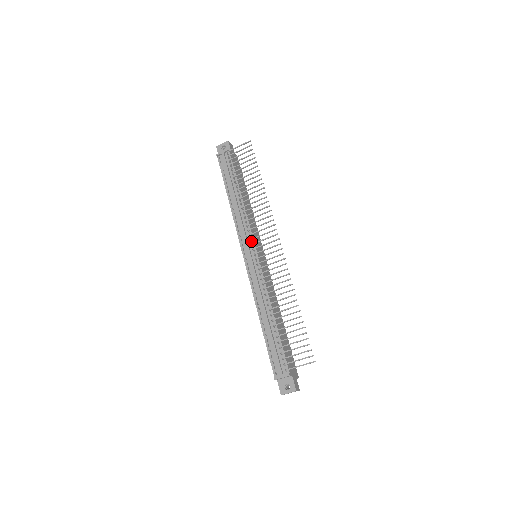
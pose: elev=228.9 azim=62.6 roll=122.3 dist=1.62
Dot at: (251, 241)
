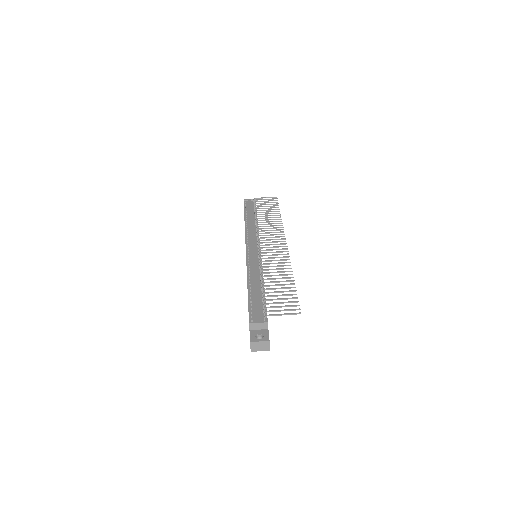
Dot at: occluded
